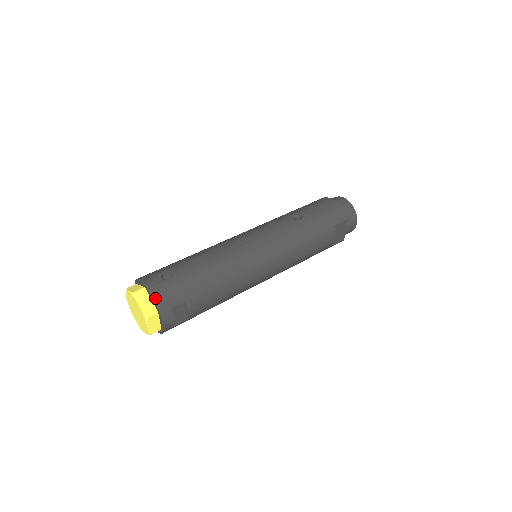
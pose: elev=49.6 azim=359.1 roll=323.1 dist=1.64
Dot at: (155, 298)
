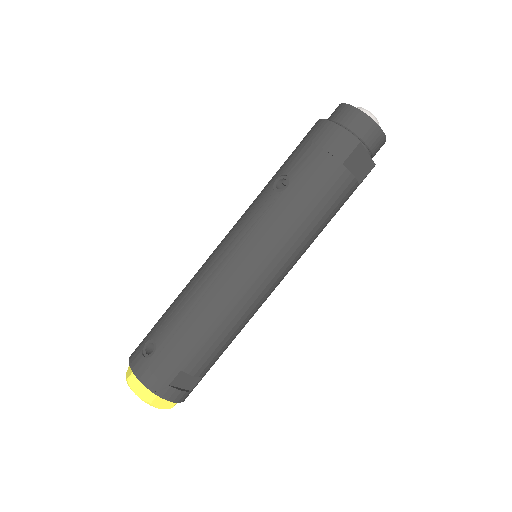
Dot at: (145, 383)
